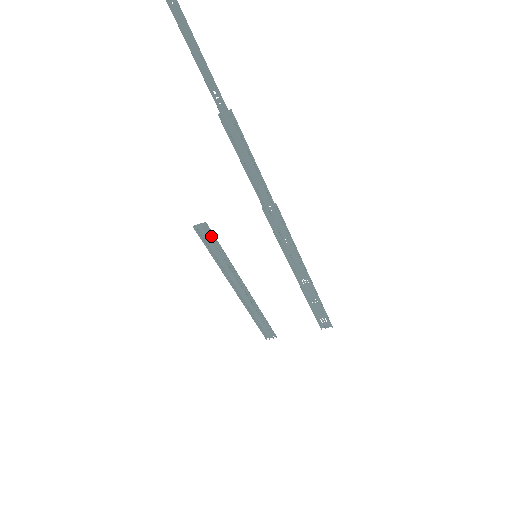
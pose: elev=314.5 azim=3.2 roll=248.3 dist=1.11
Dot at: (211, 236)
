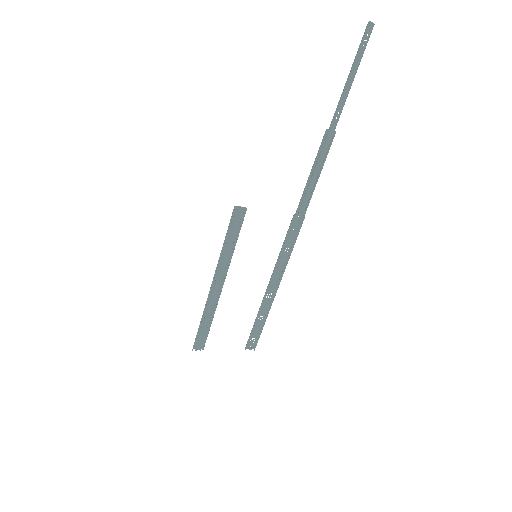
Dot at: (241, 221)
